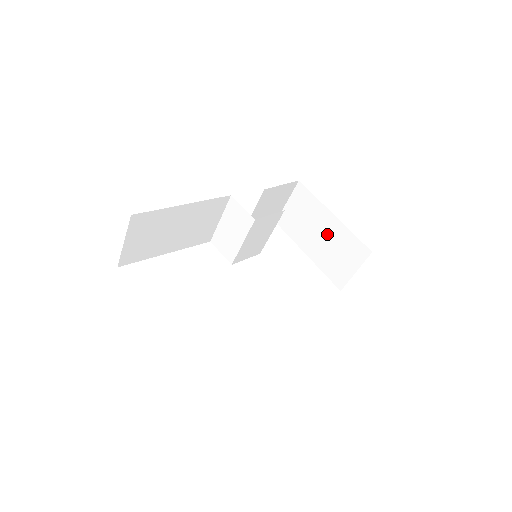
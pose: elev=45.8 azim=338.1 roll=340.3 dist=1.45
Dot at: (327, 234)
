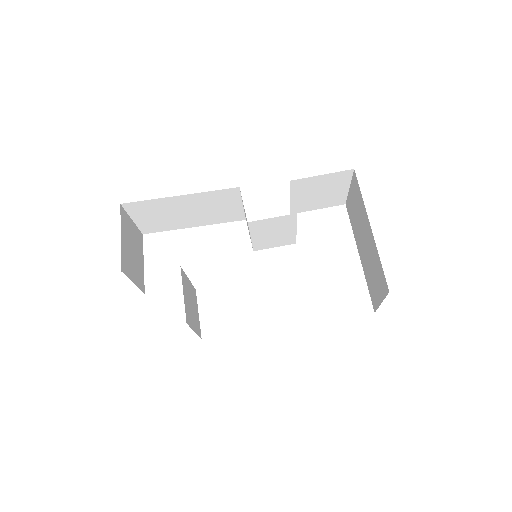
Dot at: (368, 244)
